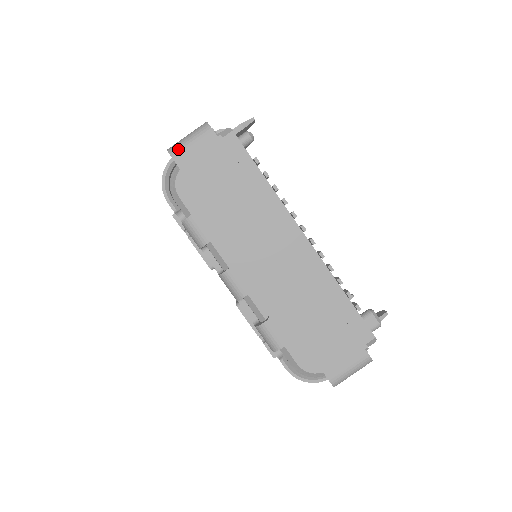
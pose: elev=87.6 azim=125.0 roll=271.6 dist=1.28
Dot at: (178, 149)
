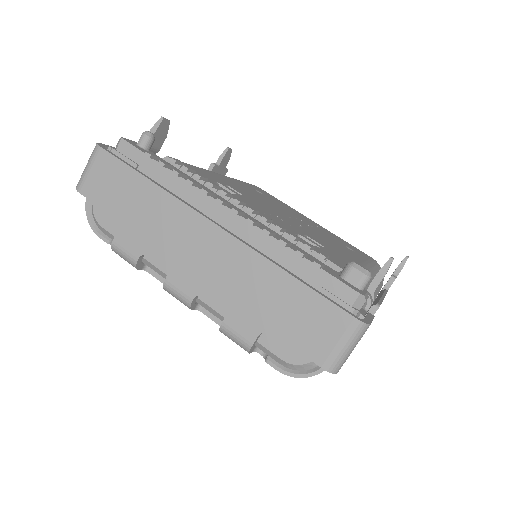
Dot at: (81, 181)
